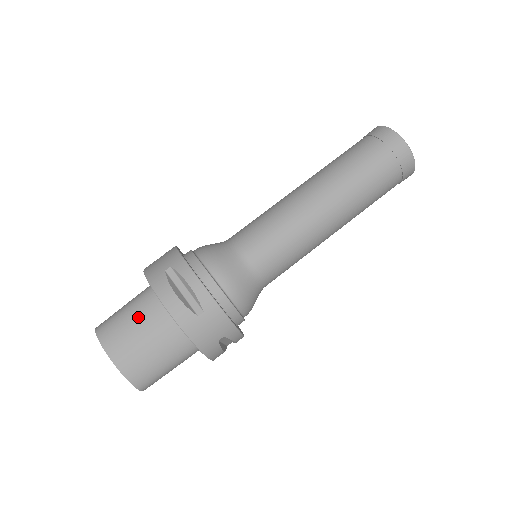
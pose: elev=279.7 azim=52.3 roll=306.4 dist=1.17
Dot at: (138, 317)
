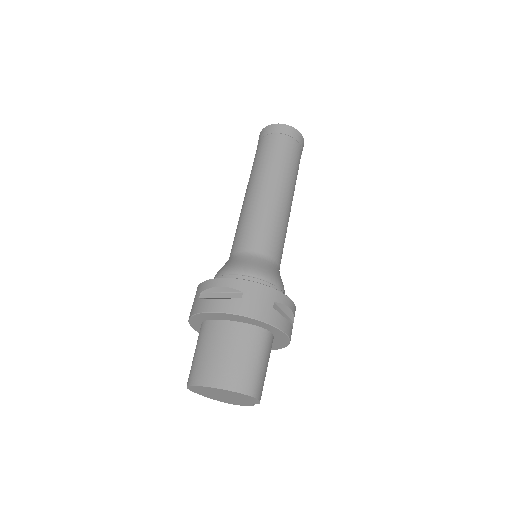
Dot at: (207, 345)
